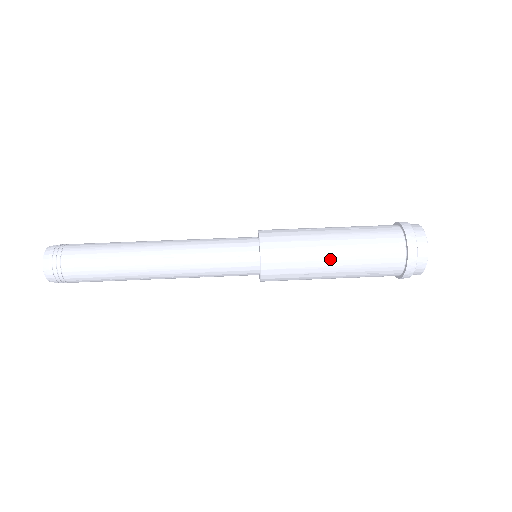
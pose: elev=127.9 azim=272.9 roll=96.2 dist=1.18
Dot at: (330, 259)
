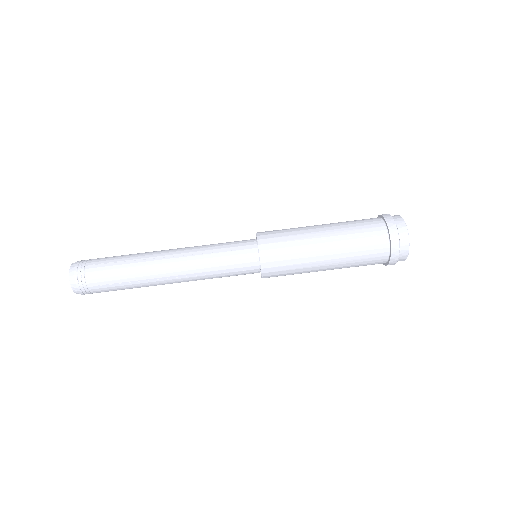
Dot at: (322, 268)
